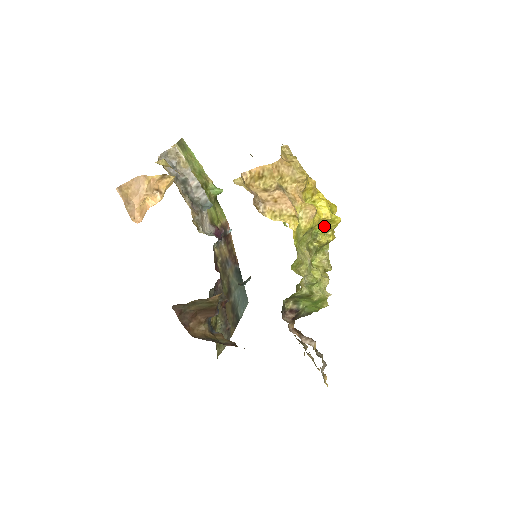
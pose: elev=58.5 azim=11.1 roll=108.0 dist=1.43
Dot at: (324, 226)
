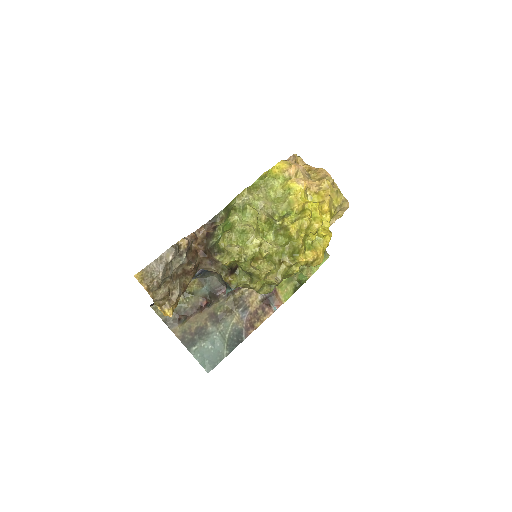
Dot at: (298, 215)
